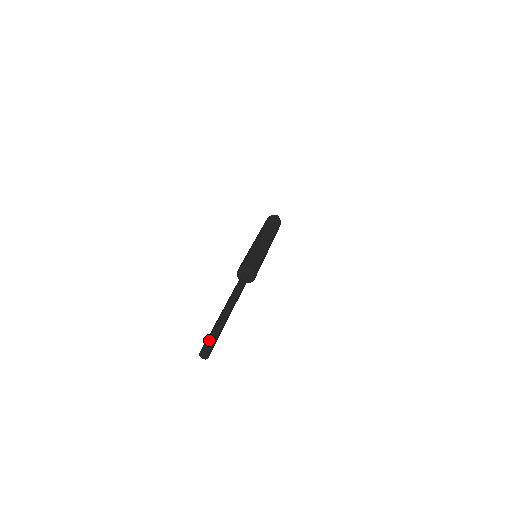
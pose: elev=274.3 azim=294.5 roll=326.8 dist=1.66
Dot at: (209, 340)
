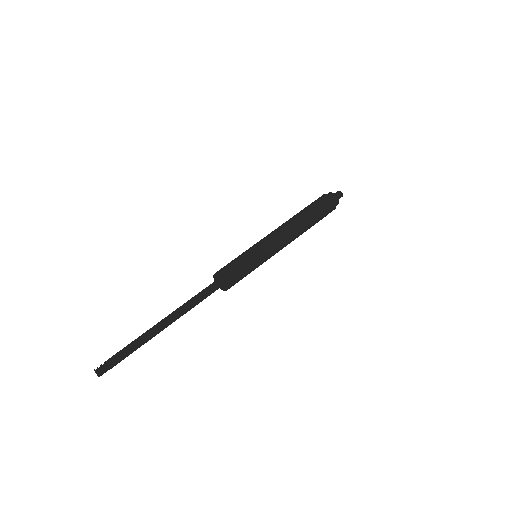
Dot at: (111, 362)
